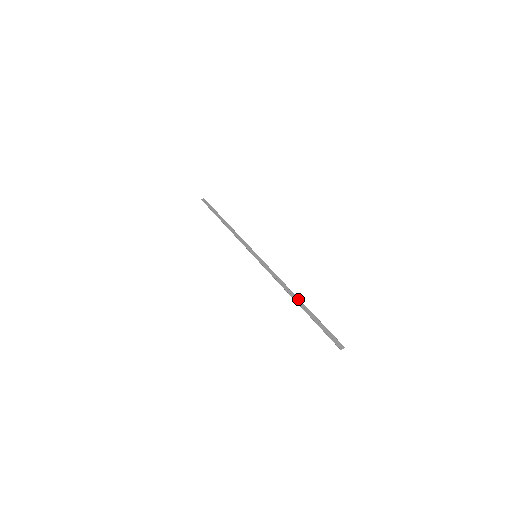
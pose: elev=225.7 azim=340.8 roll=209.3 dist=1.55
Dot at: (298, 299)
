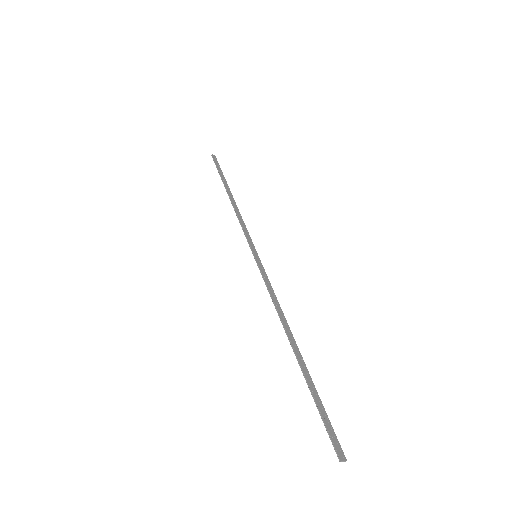
Dot at: (297, 346)
